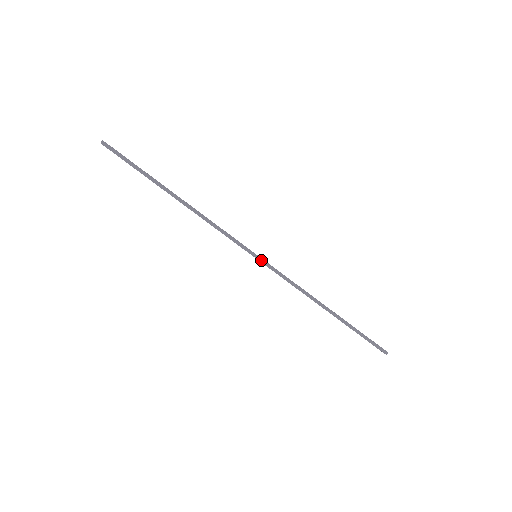
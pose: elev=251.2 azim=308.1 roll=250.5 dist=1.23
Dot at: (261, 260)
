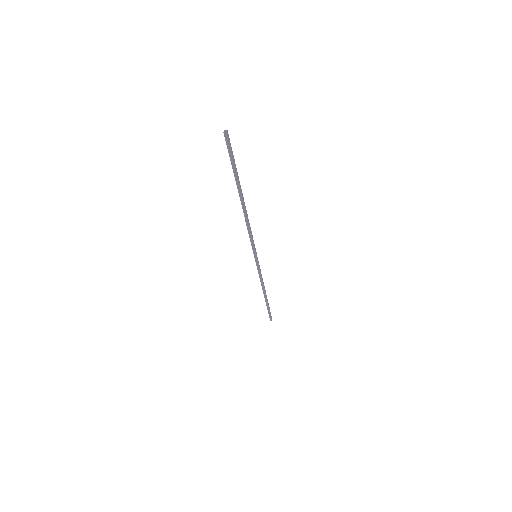
Dot at: (257, 260)
